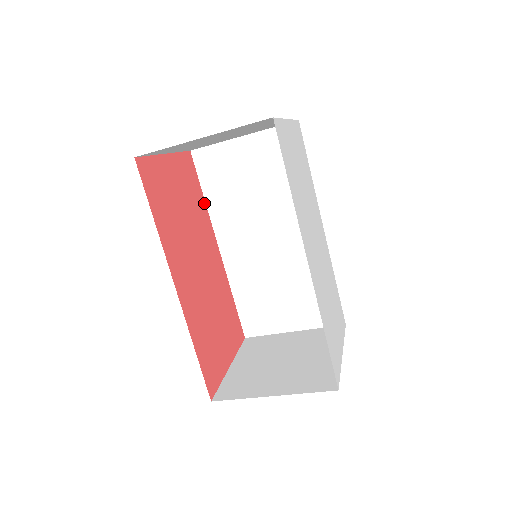
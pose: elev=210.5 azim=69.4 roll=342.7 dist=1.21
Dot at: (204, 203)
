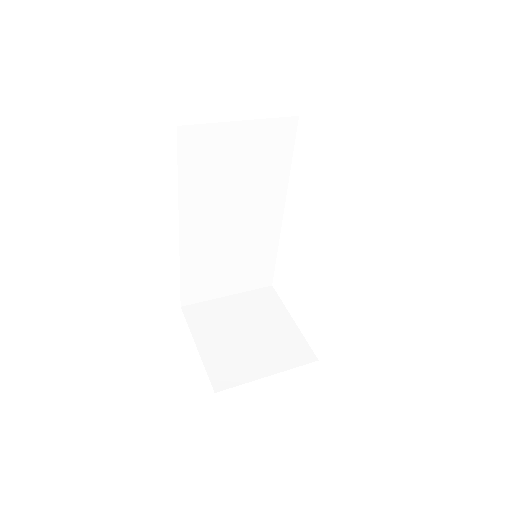
Dot at: (178, 186)
